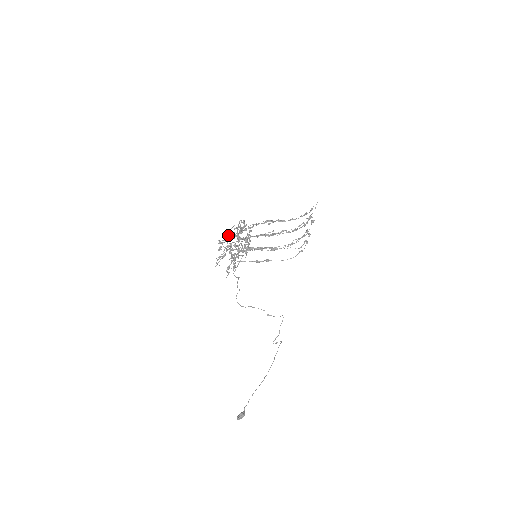
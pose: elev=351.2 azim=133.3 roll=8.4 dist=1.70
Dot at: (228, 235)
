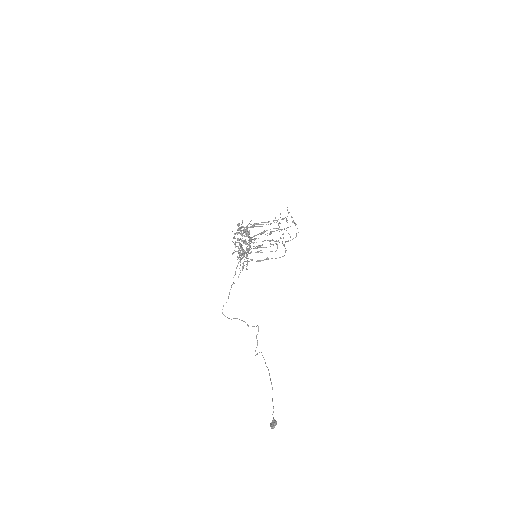
Dot at: (247, 230)
